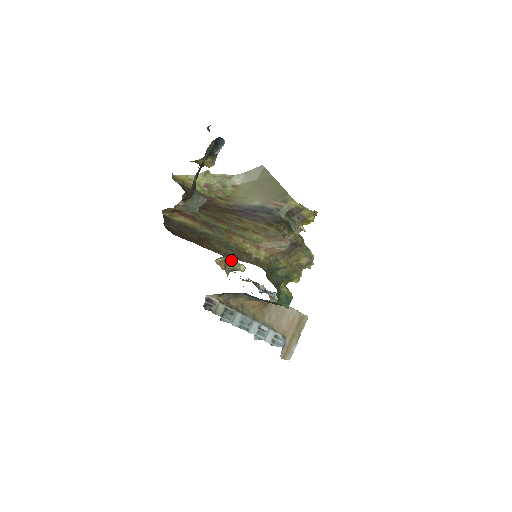
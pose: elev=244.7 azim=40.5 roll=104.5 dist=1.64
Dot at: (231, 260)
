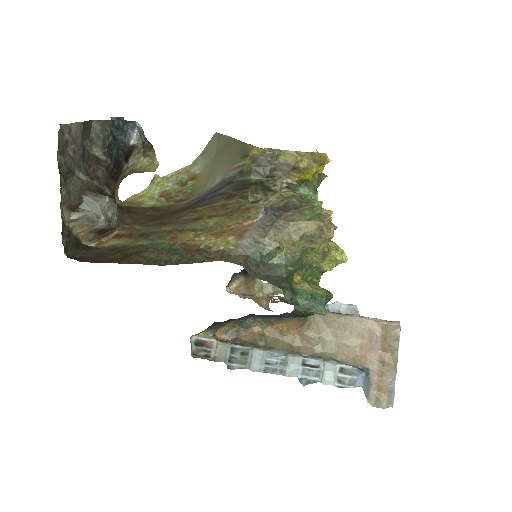
Dot at: (259, 283)
